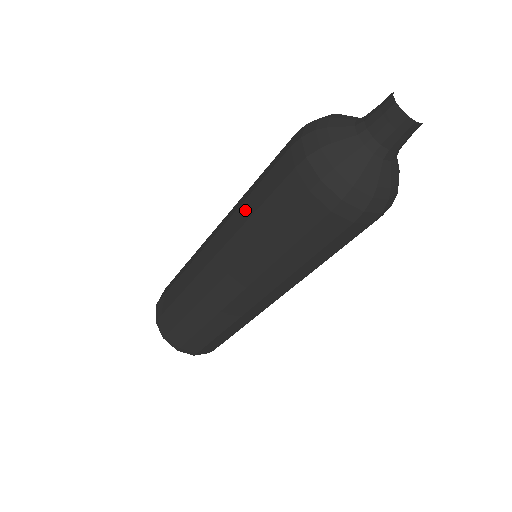
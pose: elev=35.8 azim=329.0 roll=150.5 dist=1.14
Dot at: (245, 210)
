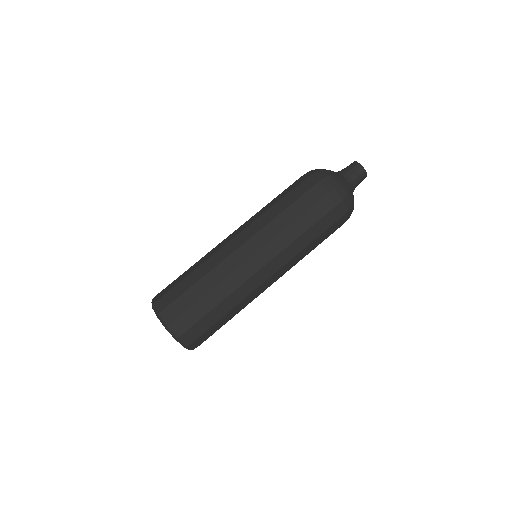
Dot at: (275, 210)
